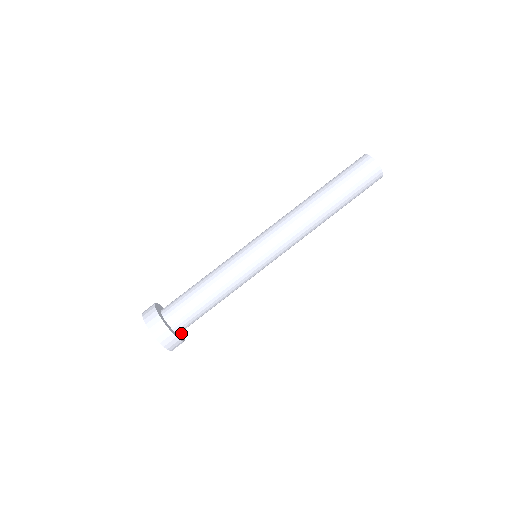
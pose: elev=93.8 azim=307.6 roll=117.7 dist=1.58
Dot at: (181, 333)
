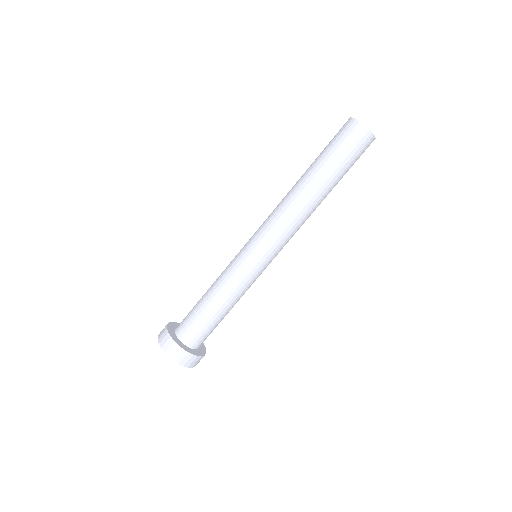
Dot at: occluded
